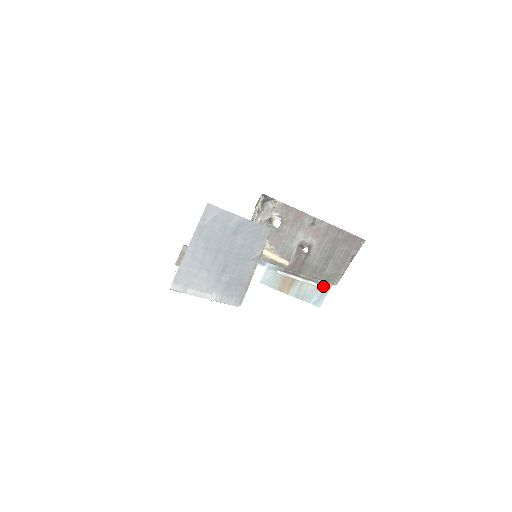
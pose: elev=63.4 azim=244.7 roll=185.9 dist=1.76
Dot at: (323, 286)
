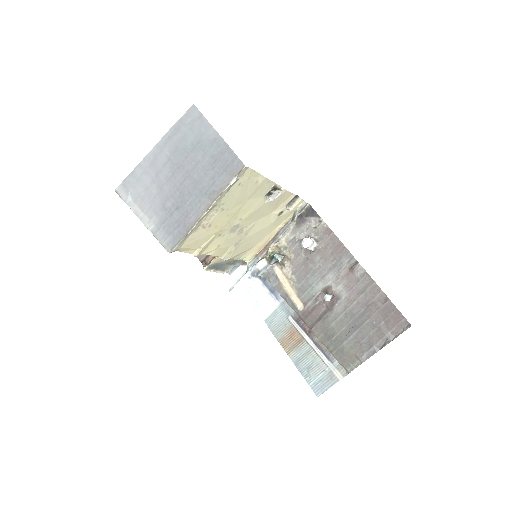
Dot at: (334, 369)
